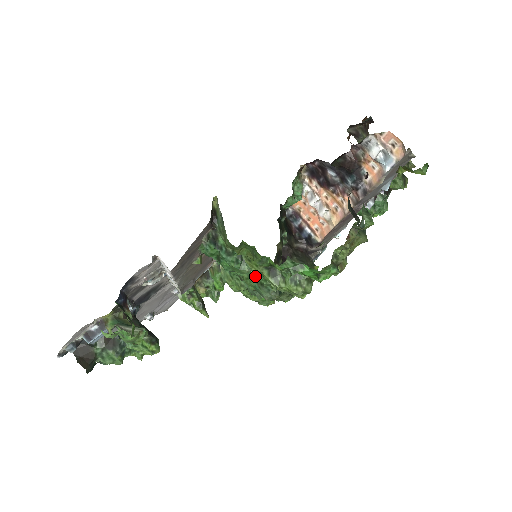
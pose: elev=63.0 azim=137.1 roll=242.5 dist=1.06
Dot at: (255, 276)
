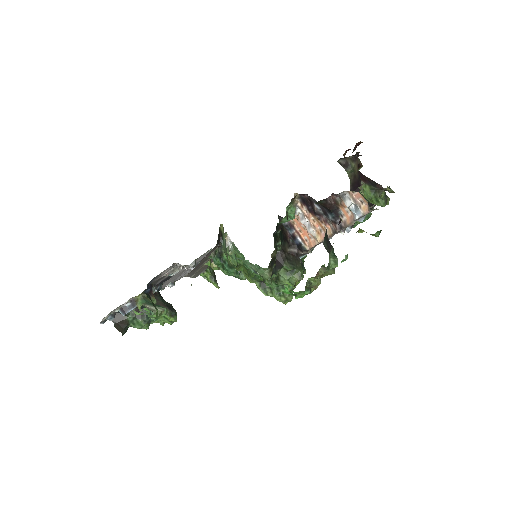
Dot at: occluded
